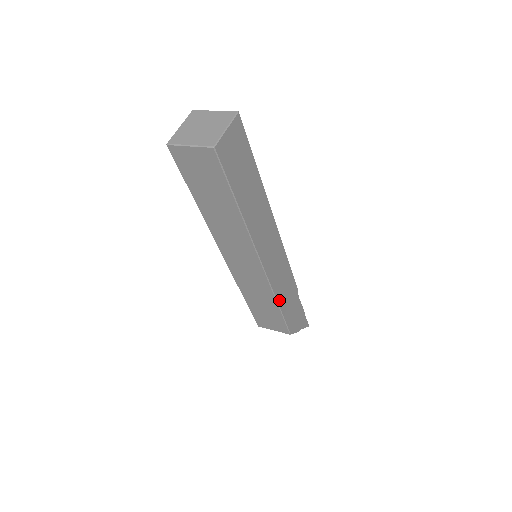
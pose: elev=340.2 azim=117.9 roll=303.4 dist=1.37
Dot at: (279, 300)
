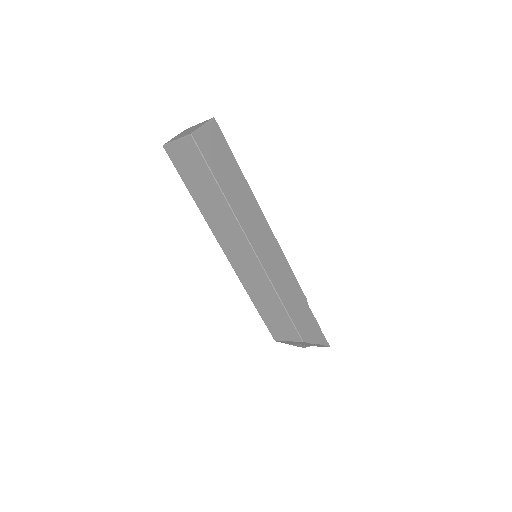
Dot at: (281, 296)
